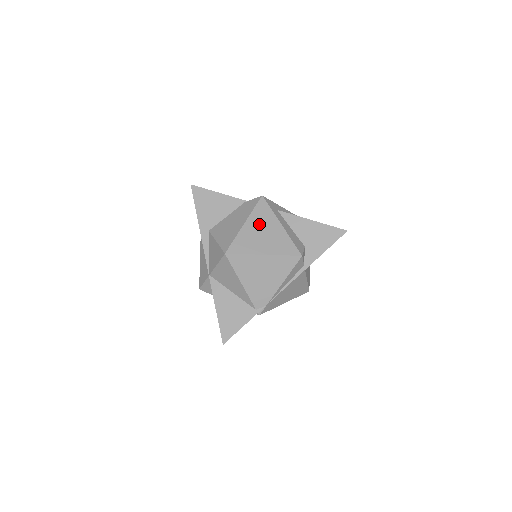
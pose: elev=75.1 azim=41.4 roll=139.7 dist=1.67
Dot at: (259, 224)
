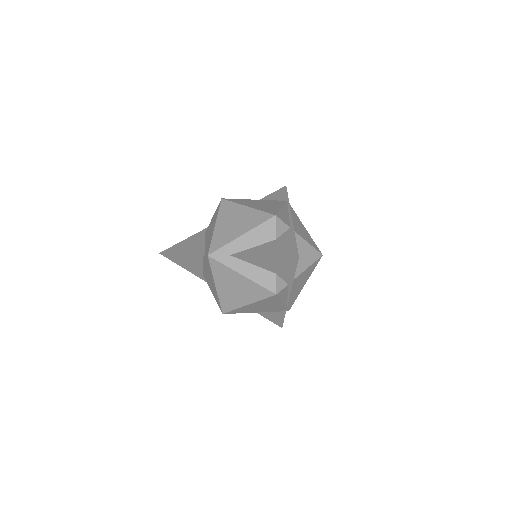
Dot at: (225, 282)
